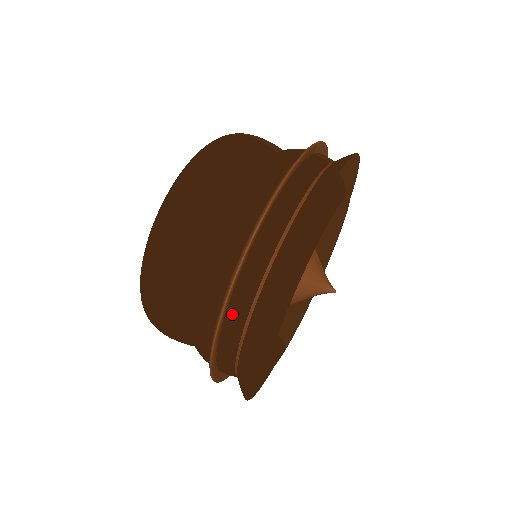
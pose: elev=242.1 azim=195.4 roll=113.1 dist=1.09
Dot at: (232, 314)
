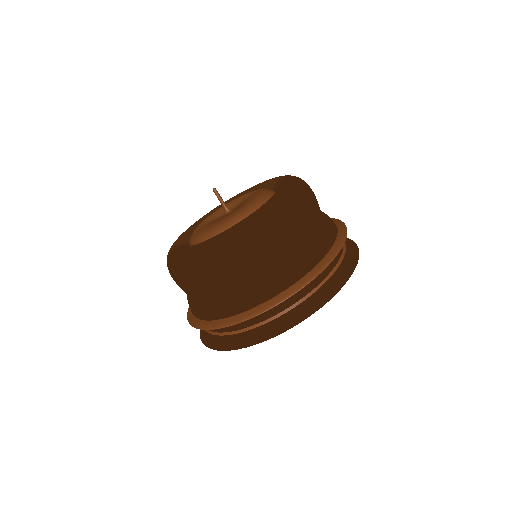
Dot at: (298, 291)
